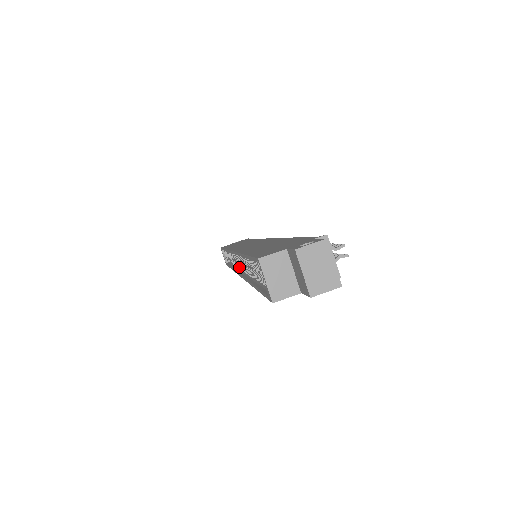
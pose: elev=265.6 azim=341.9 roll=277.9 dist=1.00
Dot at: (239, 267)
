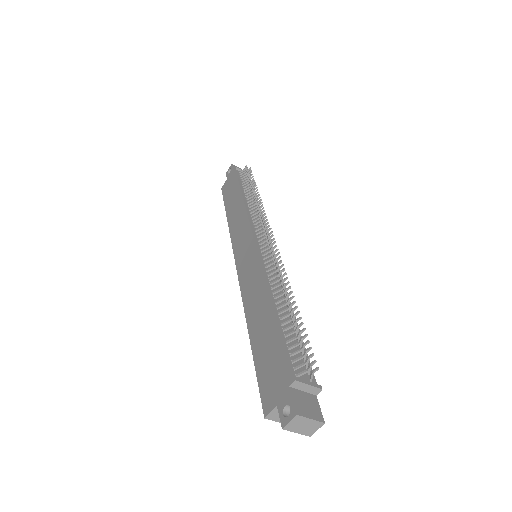
Dot at: occluded
